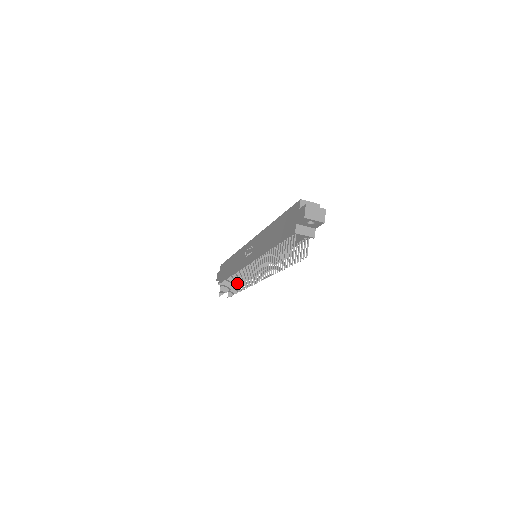
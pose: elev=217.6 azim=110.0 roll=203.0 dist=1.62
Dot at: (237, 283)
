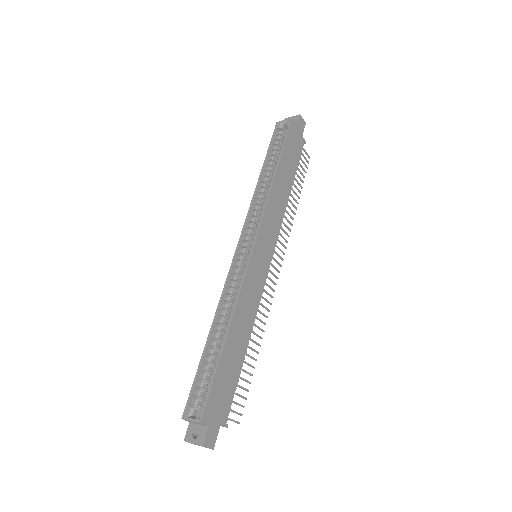
Dot at: occluded
